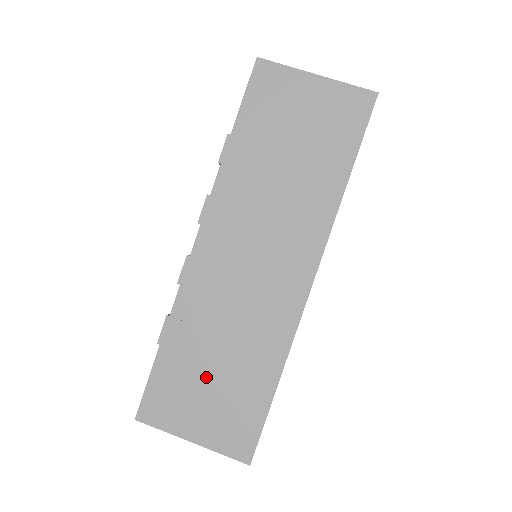
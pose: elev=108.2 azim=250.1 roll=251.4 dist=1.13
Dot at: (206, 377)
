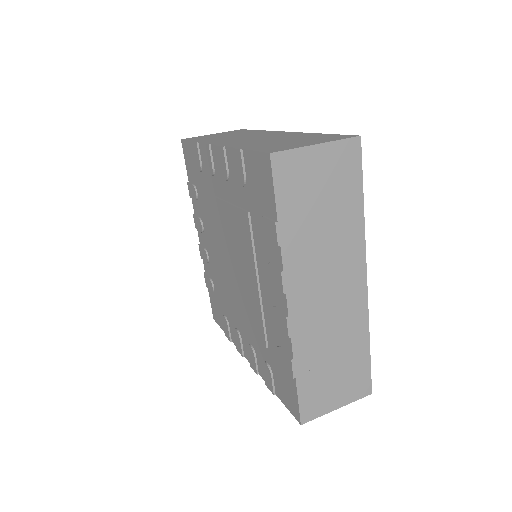
Dot at: (285, 142)
